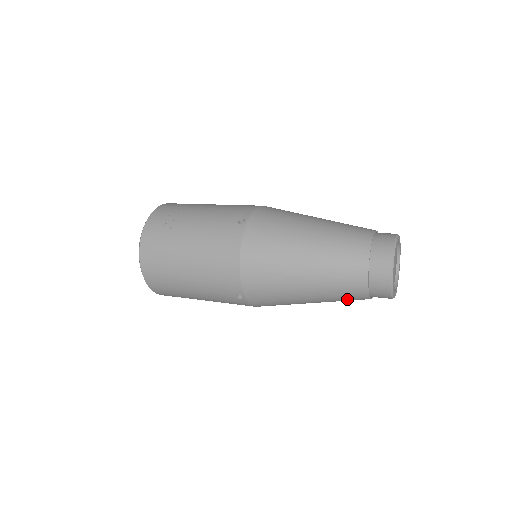
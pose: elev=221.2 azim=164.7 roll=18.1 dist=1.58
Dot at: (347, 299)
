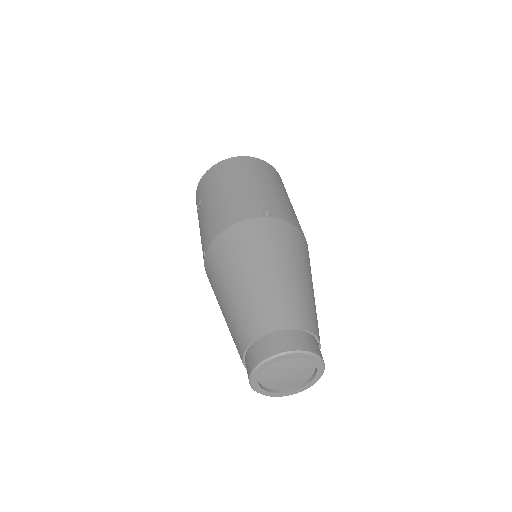
Dot at: occluded
